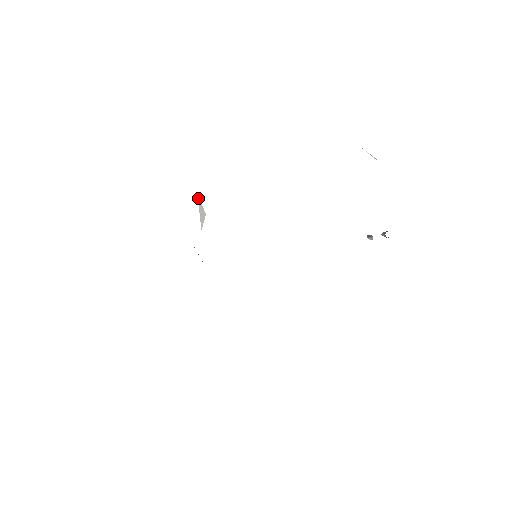
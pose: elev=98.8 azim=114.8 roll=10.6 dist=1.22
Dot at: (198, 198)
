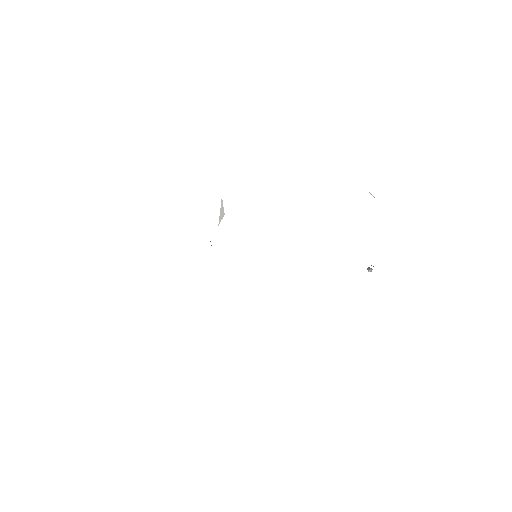
Dot at: (222, 201)
